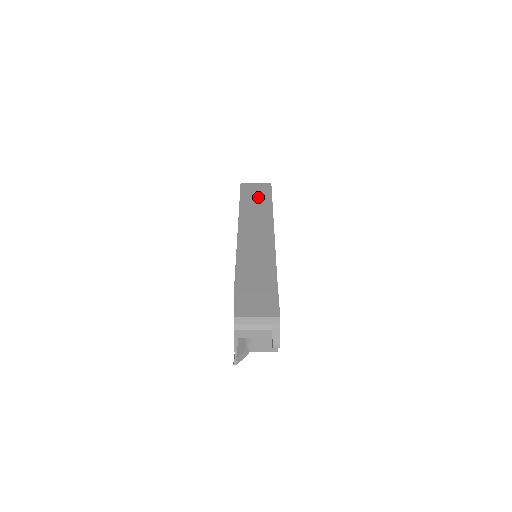
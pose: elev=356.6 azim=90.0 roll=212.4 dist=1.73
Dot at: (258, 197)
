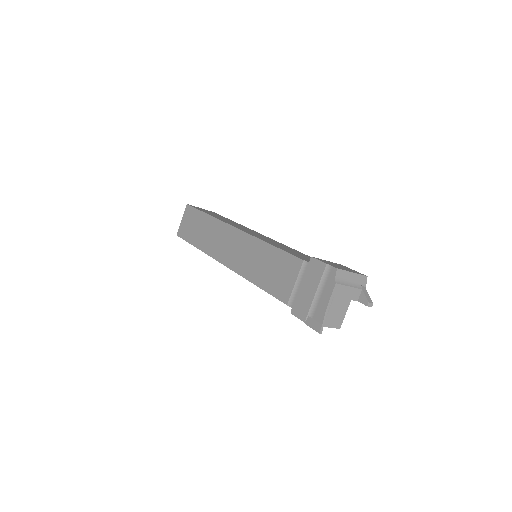
Dot at: occluded
